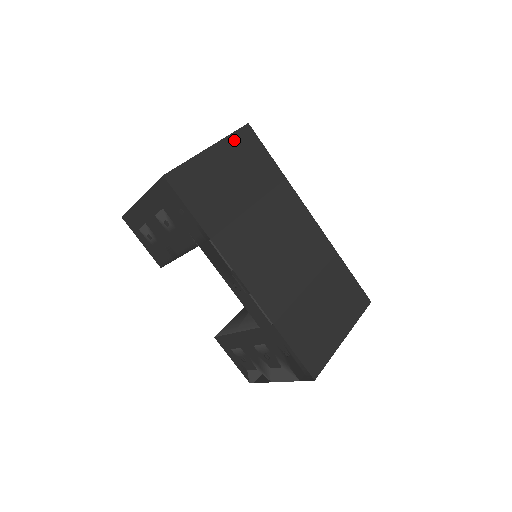
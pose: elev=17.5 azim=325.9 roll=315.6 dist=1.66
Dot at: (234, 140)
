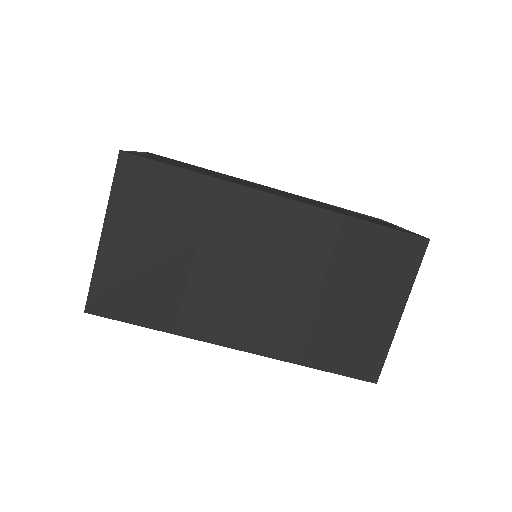
Dot at: (120, 195)
